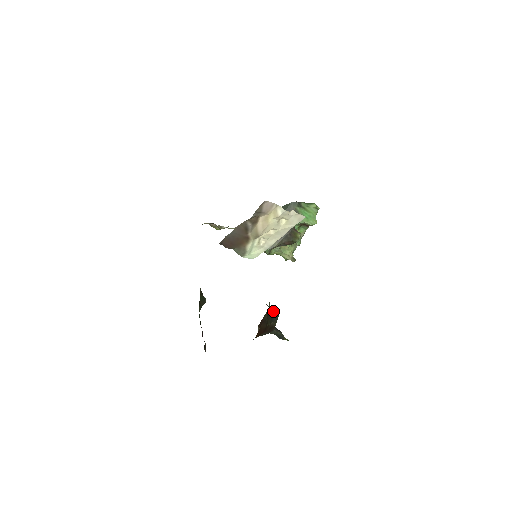
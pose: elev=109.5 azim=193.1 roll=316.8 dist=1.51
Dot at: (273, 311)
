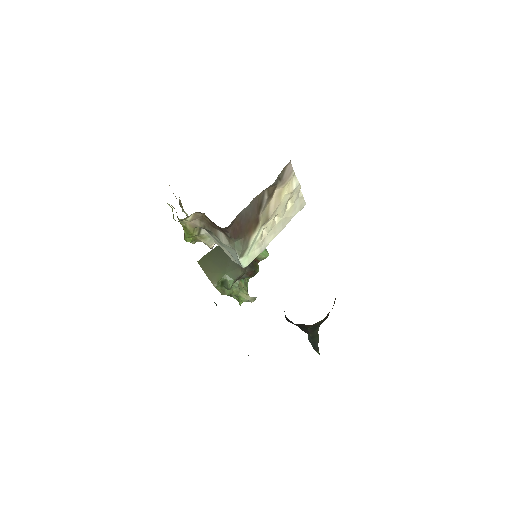
Dot at: occluded
